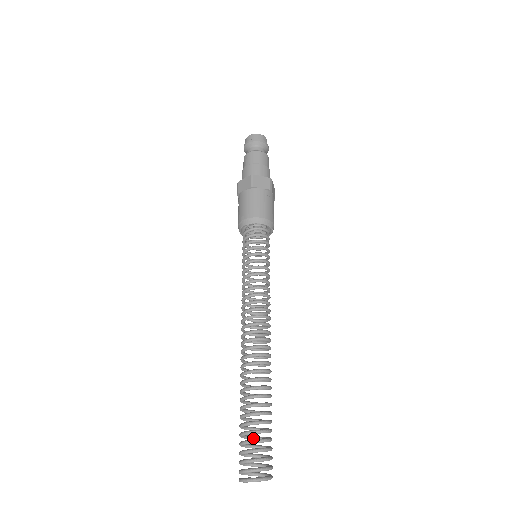
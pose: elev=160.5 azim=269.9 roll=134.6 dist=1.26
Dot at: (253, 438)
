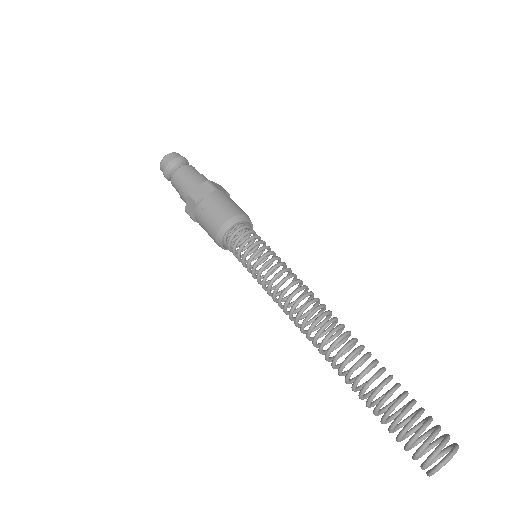
Dot at: (394, 429)
